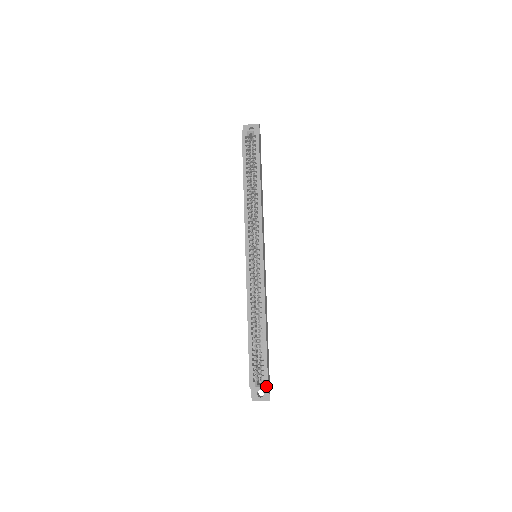
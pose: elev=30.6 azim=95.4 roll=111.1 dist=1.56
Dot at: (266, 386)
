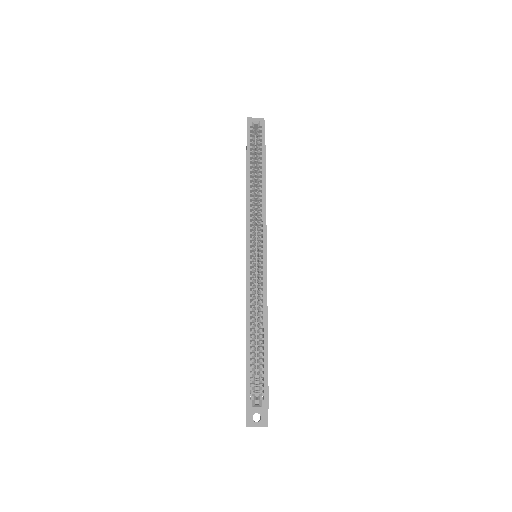
Dot at: (266, 406)
